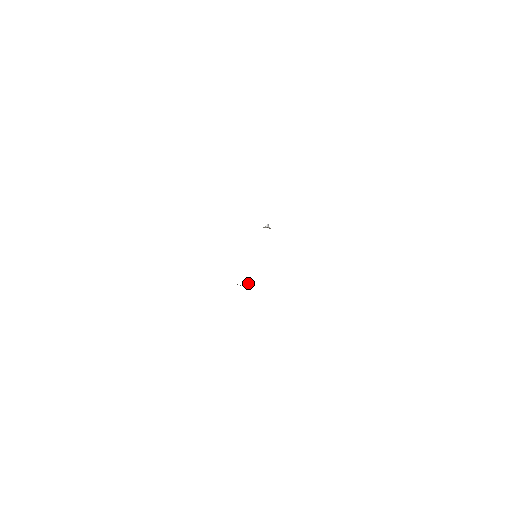
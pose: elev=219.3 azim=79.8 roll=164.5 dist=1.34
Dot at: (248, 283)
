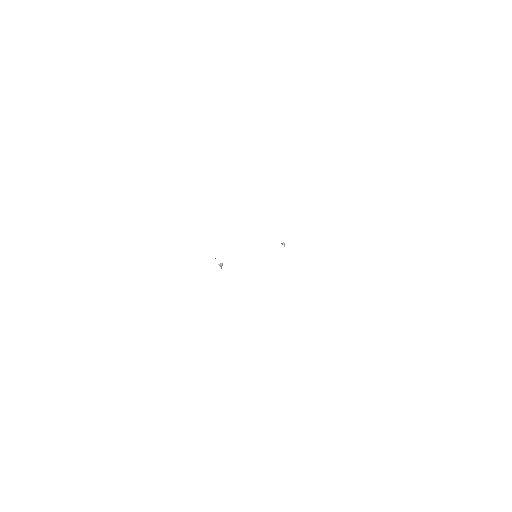
Dot at: (221, 264)
